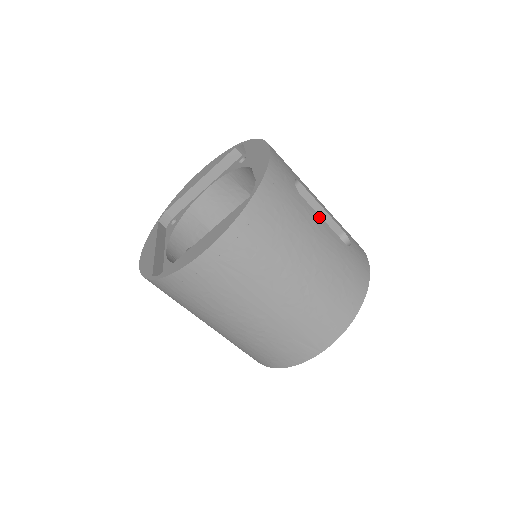
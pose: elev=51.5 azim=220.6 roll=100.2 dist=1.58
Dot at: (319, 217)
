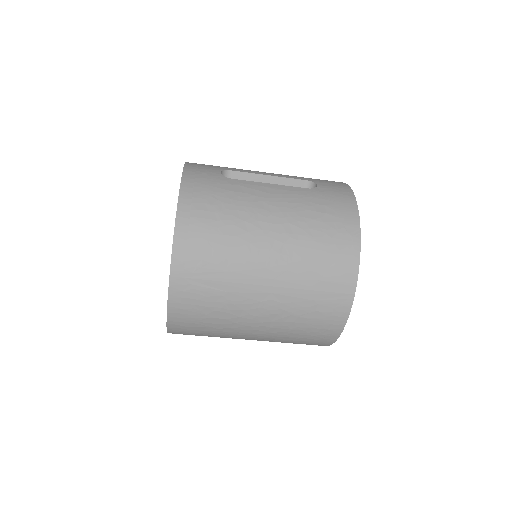
Dot at: (262, 184)
